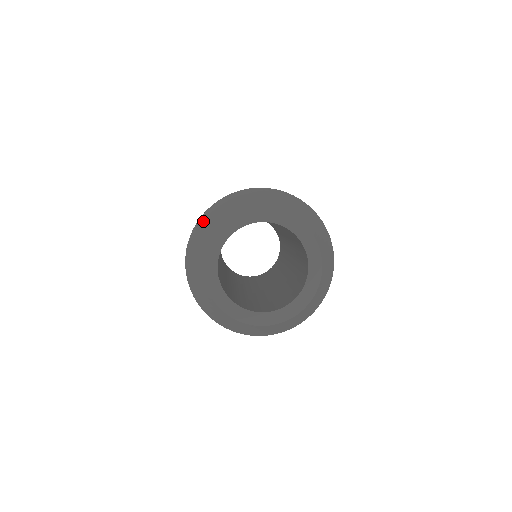
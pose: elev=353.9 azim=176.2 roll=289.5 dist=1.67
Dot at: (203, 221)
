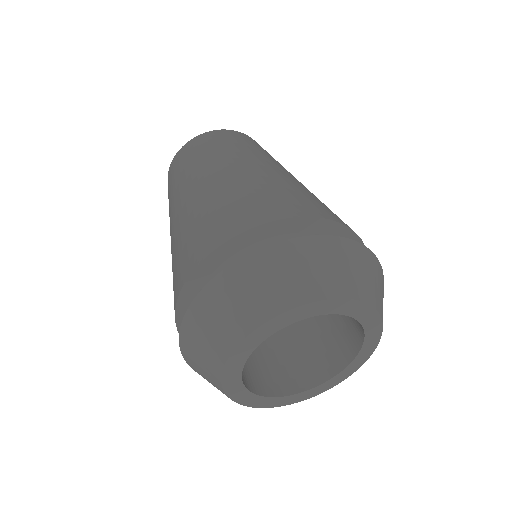
Dot at: (213, 299)
